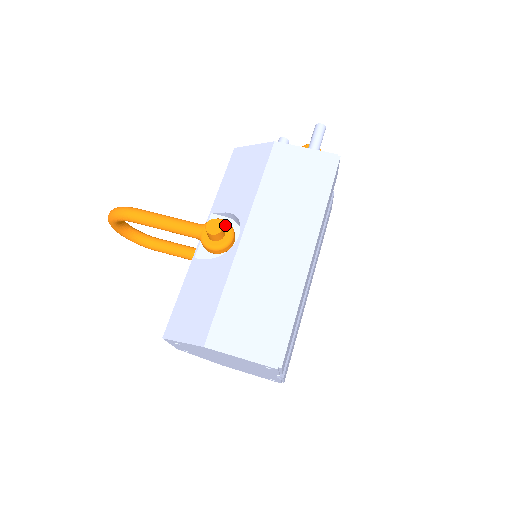
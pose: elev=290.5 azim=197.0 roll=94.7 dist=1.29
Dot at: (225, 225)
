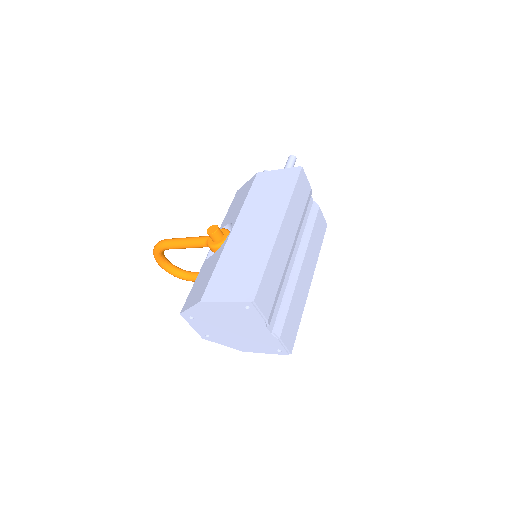
Dot at: (224, 231)
